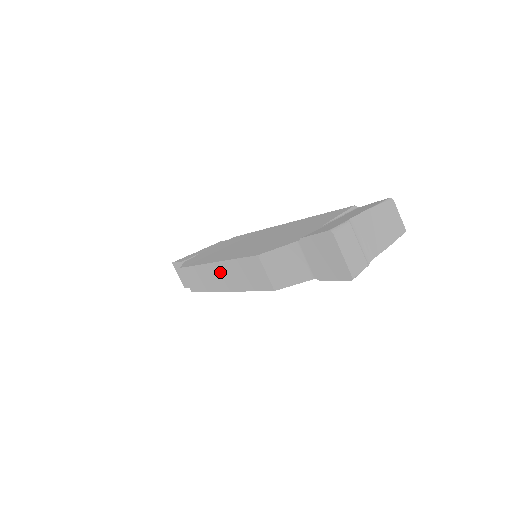
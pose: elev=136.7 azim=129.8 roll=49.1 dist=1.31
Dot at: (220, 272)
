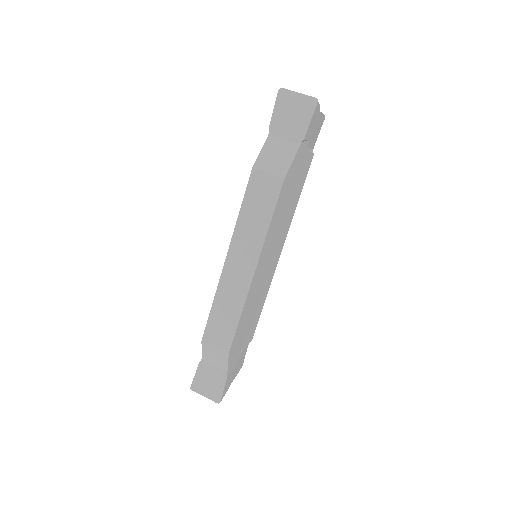
Dot at: (237, 255)
